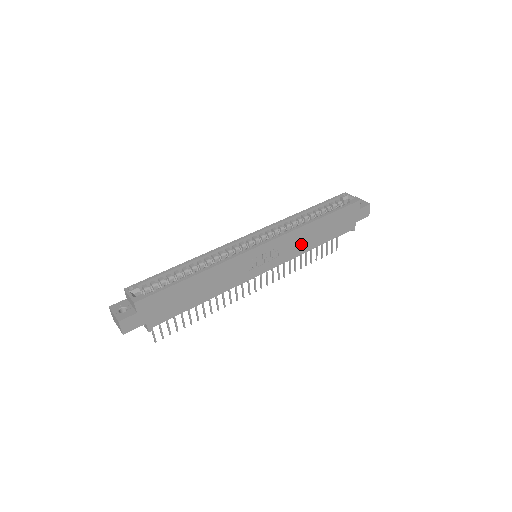
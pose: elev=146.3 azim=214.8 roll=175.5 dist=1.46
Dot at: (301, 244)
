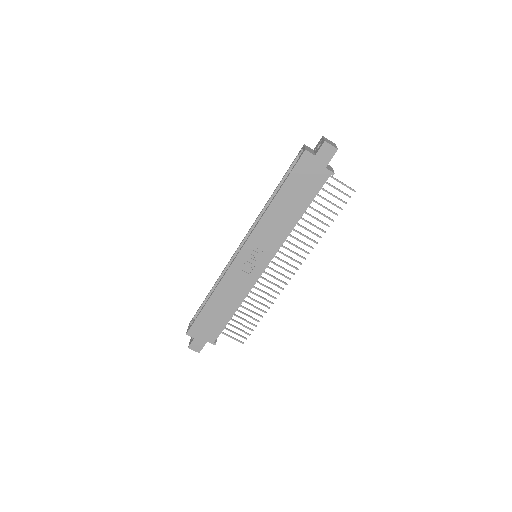
Dot at: (279, 227)
